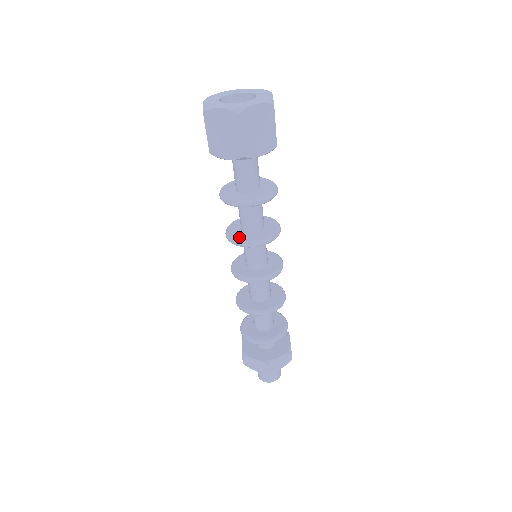
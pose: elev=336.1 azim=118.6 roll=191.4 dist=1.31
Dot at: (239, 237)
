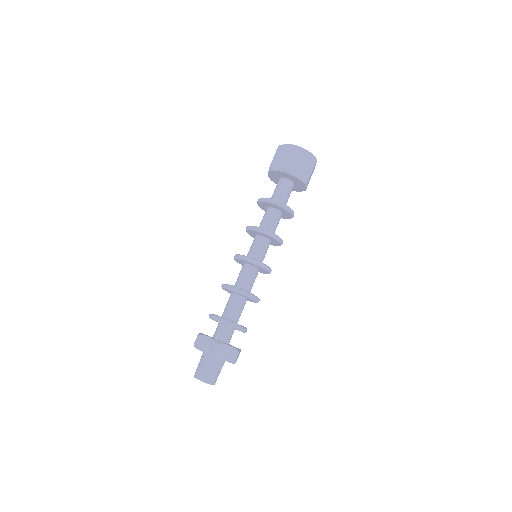
Dot at: occluded
